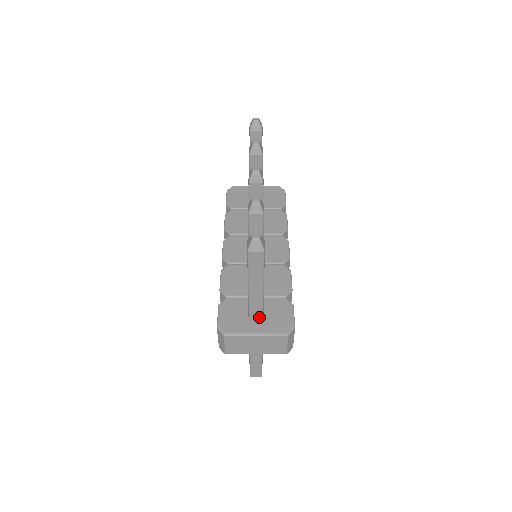
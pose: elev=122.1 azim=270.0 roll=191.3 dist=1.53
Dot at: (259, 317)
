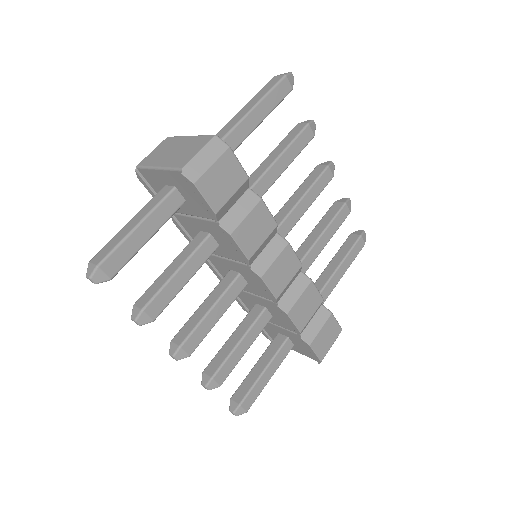
Dot at: occluded
